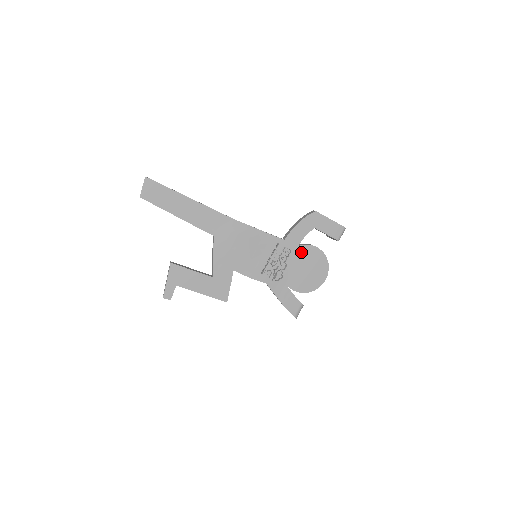
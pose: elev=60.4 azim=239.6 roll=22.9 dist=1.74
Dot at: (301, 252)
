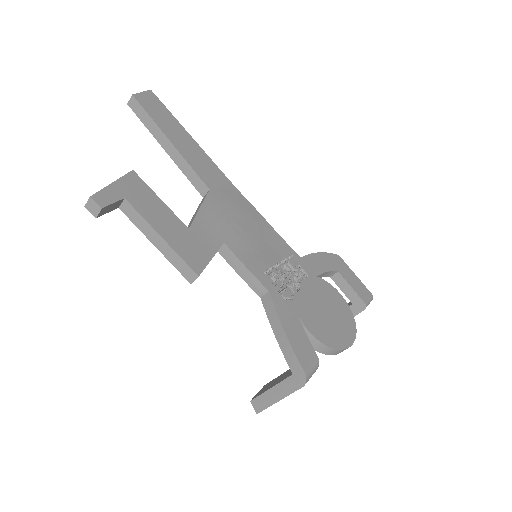
Dot at: (320, 286)
